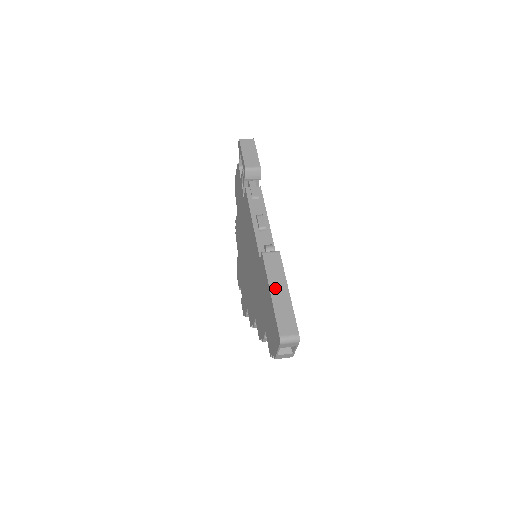
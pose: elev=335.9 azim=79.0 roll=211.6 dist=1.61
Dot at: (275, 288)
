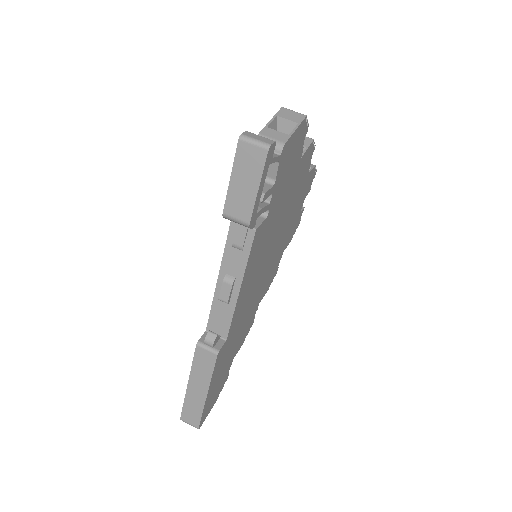
Dot at: (194, 384)
